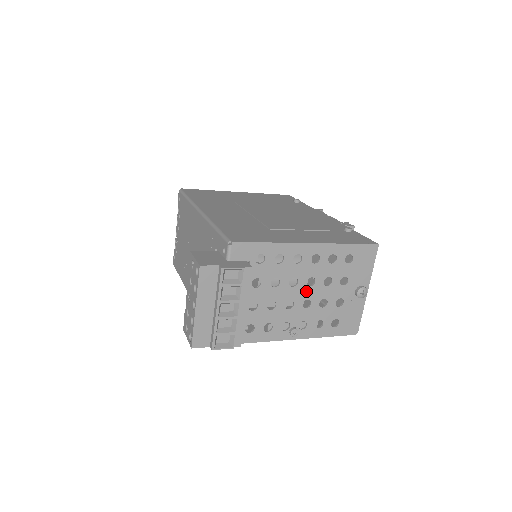
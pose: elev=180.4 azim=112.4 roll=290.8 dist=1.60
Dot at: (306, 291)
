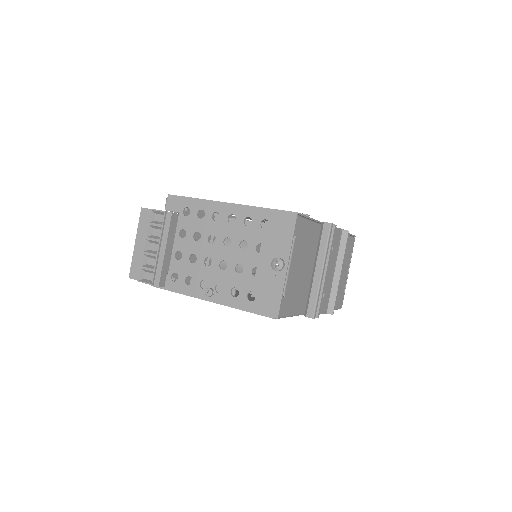
Dot at: (223, 251)
